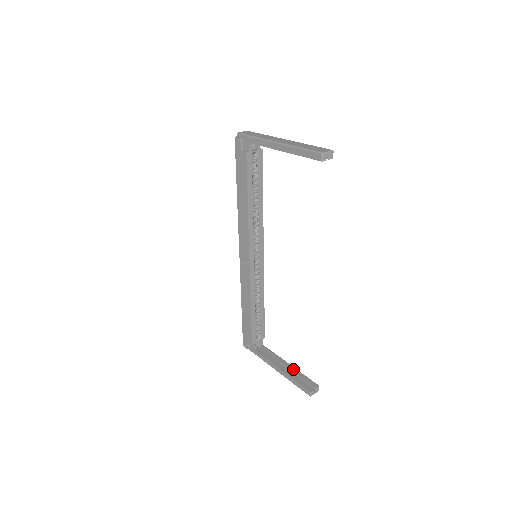
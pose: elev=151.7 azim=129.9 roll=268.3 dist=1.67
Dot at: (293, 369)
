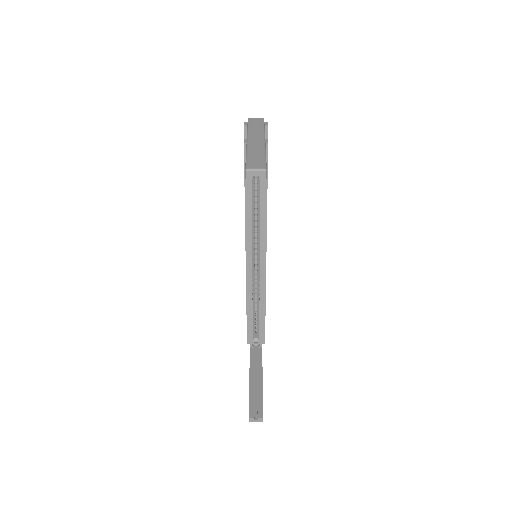
Dot at: (260, 386)
